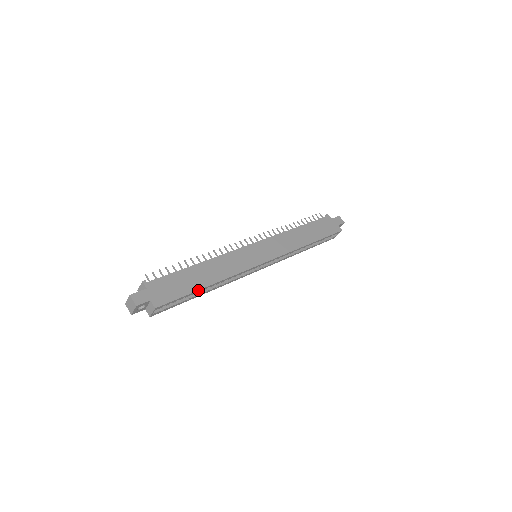
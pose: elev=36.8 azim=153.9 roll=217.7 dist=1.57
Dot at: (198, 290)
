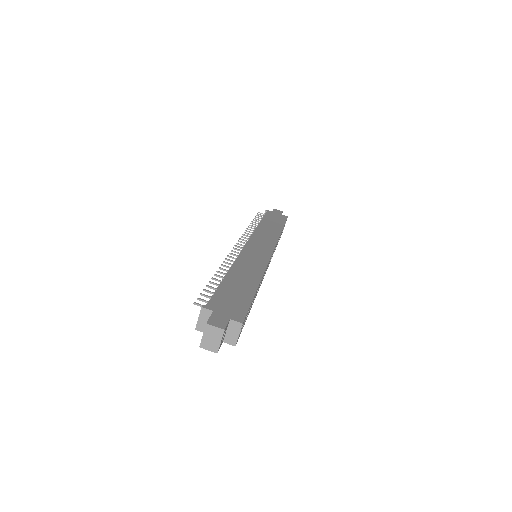
Dot at: (255, 293)
